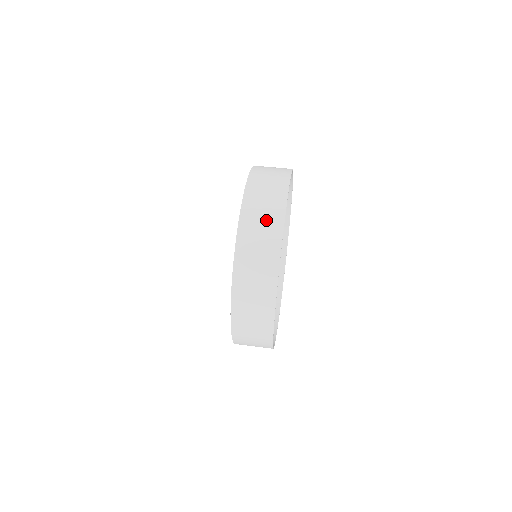
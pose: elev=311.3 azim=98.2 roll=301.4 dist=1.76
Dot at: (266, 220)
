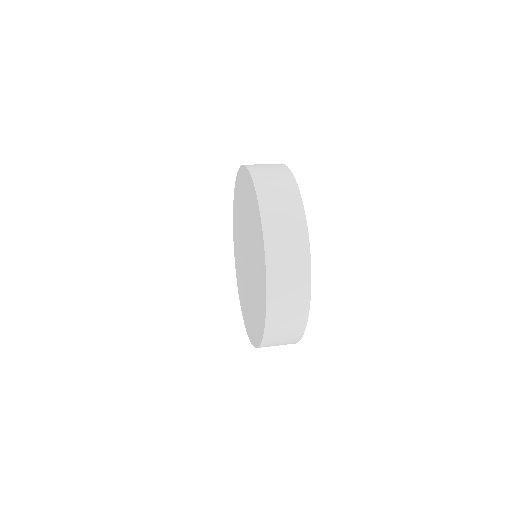
Dot at: (287, 214)
